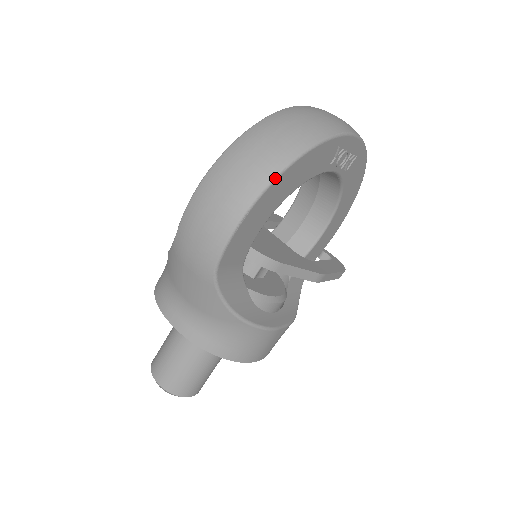
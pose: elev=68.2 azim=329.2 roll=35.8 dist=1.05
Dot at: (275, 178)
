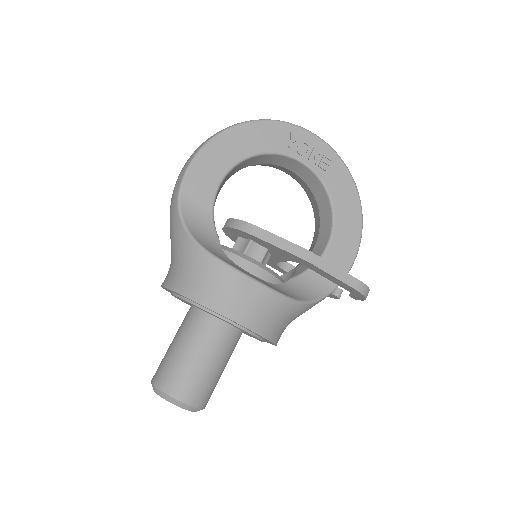
Dot at: (222, 132)
